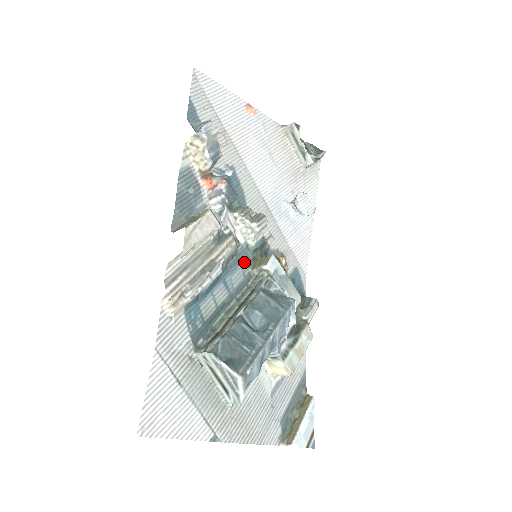
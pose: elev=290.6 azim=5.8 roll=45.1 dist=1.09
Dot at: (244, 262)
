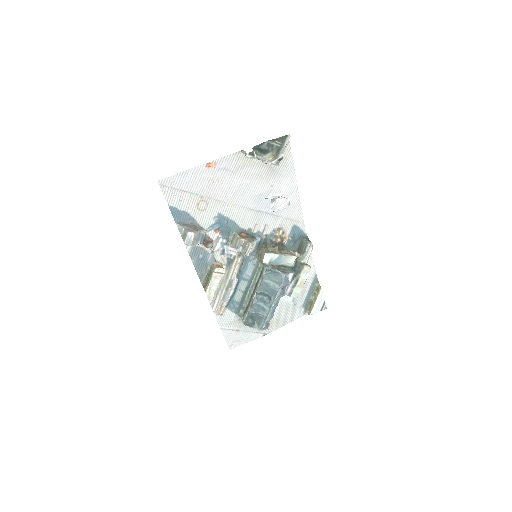
Dot at: (251, 259)
